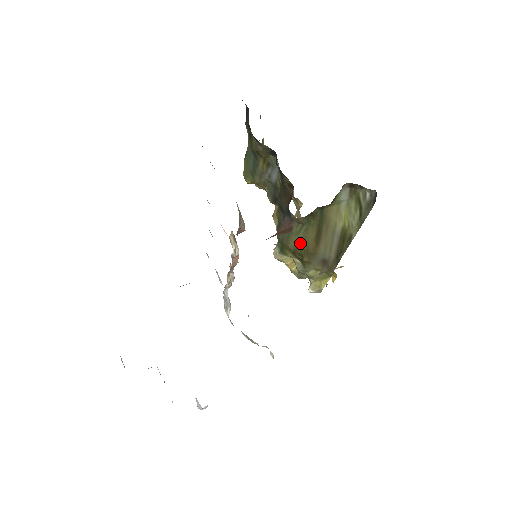
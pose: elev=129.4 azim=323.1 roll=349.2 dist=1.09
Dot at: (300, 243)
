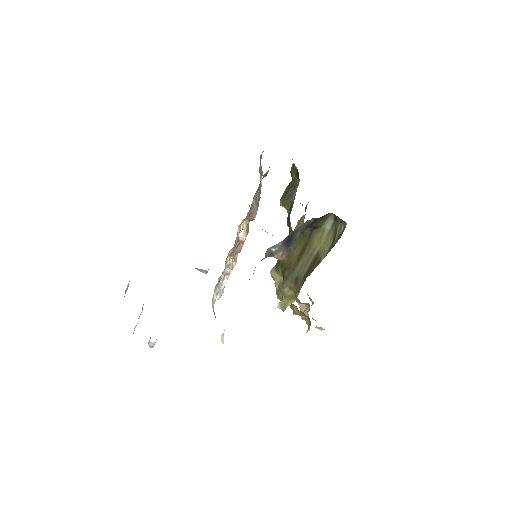
Dot at: (288, 257)
